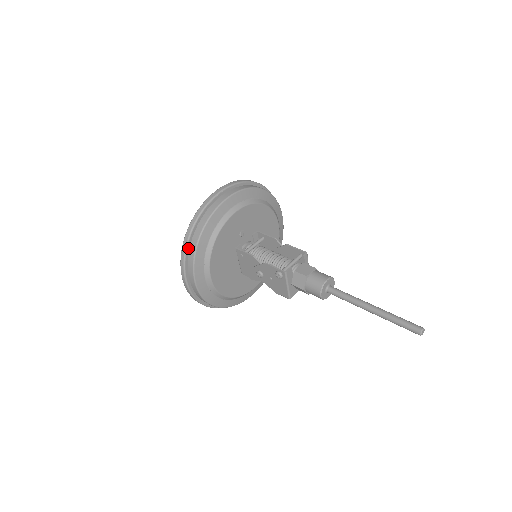
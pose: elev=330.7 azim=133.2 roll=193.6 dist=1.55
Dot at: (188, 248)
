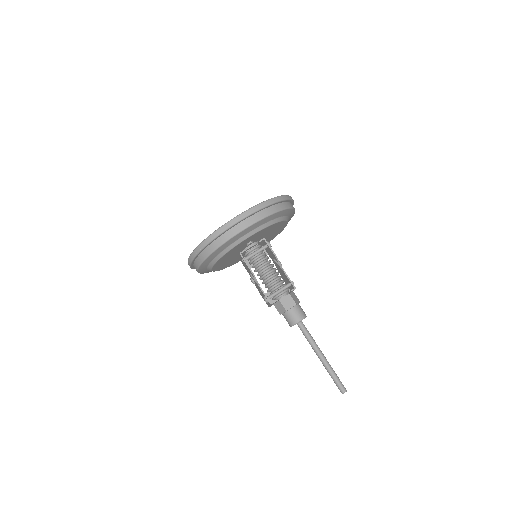
Dot at: (198, 255)
